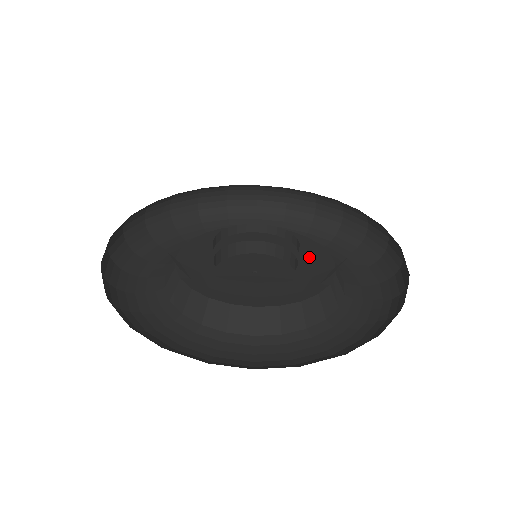
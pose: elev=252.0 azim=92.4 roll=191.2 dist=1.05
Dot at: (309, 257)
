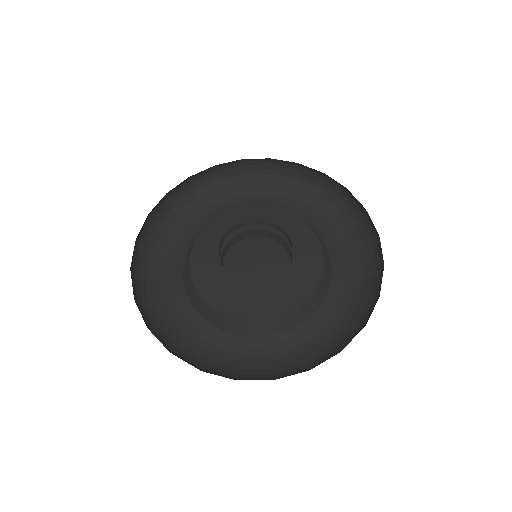
Dot at: (300, 245)
